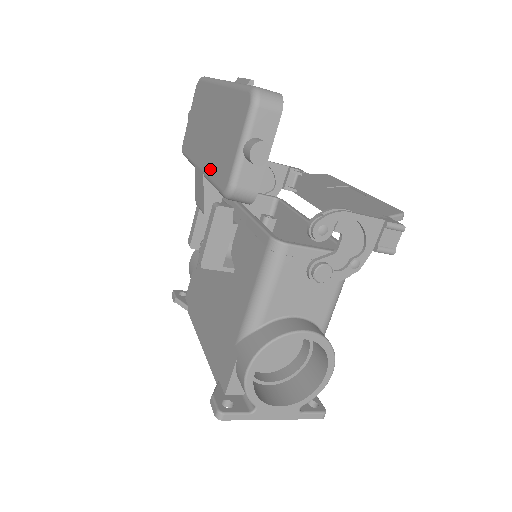
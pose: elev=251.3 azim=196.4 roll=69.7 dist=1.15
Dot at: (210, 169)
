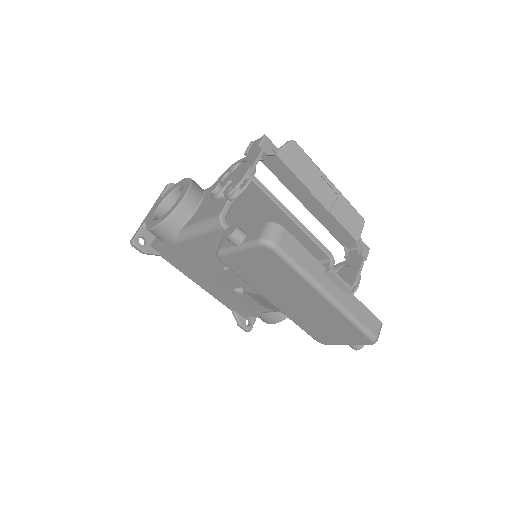
Dot at: (298, 322)
